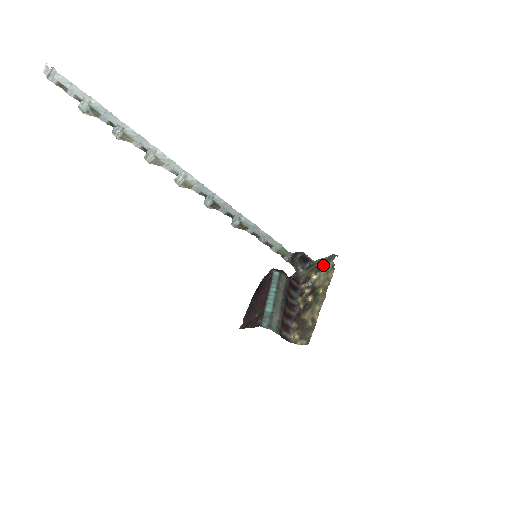
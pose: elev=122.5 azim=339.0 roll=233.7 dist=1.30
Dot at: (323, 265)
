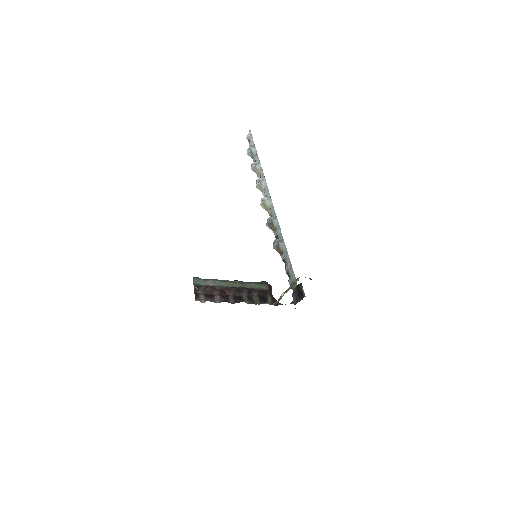
Dot at: occluded
